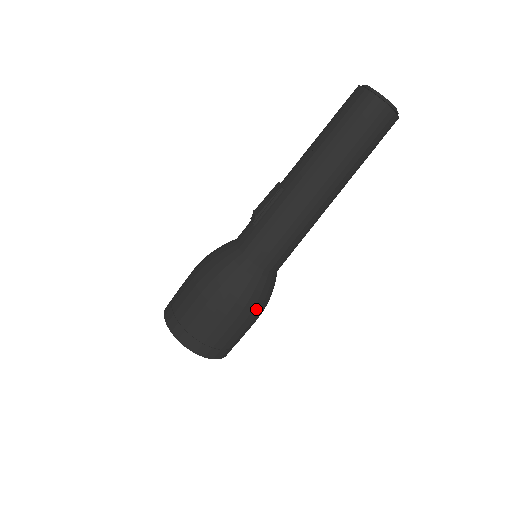
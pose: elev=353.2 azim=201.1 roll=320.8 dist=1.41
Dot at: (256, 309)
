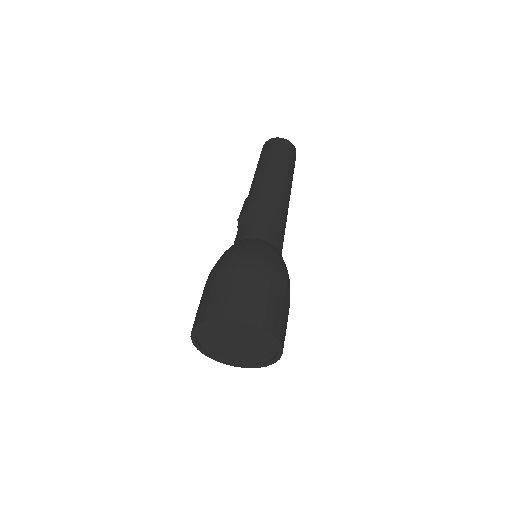
Dot at: (288, 280)
